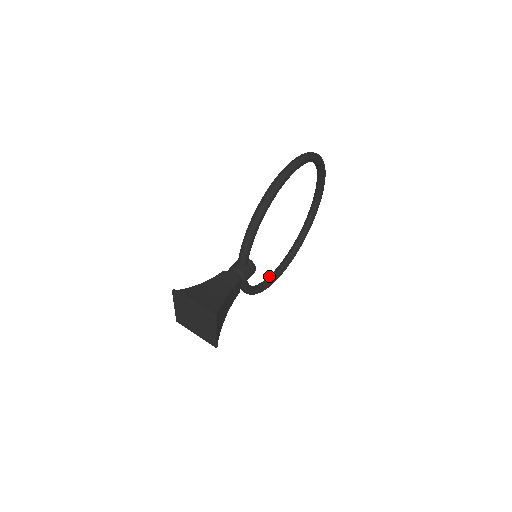
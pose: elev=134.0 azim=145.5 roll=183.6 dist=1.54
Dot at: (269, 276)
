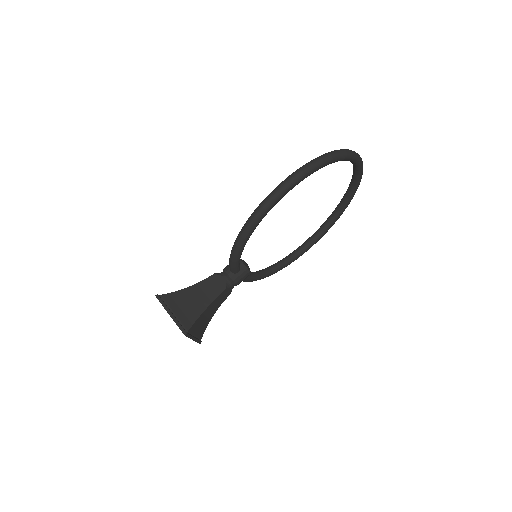
Dot at: (291, 253)
